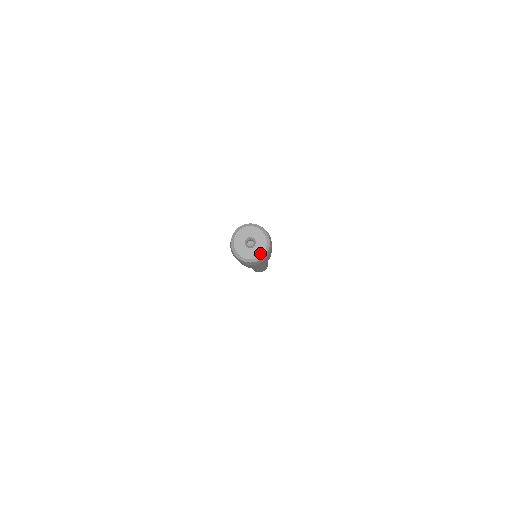
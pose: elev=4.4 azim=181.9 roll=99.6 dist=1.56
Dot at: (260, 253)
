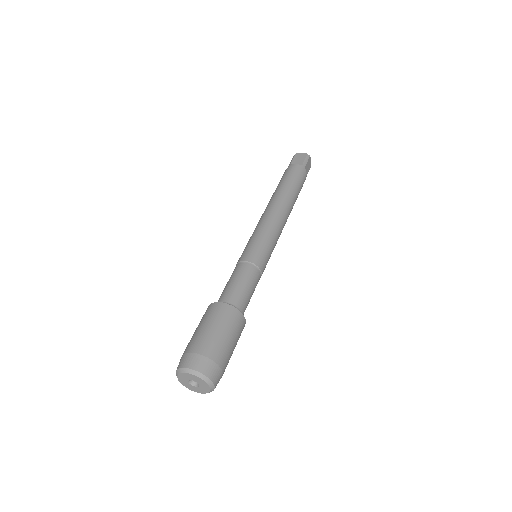
Dot at: (204, 392)
